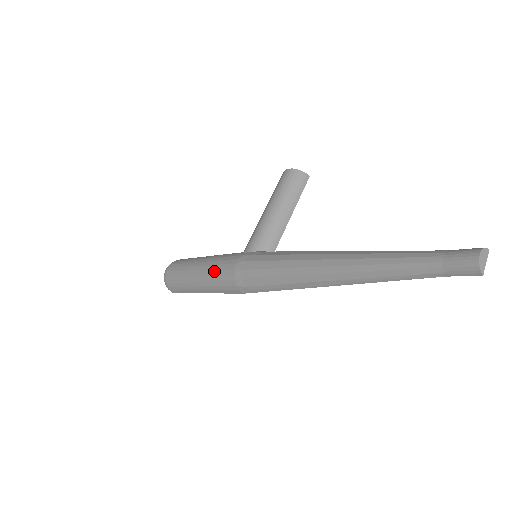
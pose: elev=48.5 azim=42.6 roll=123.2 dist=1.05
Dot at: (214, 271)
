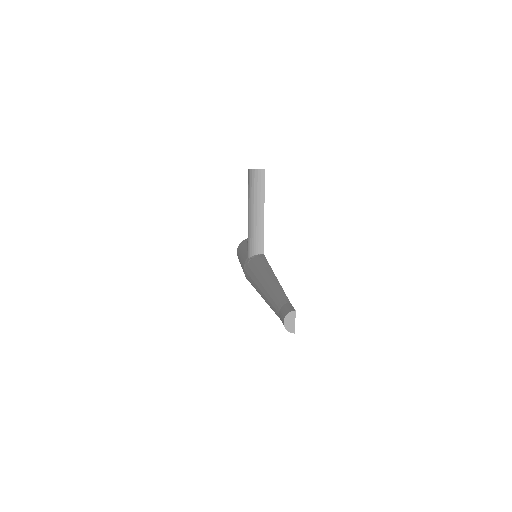
Dot at: occluded
